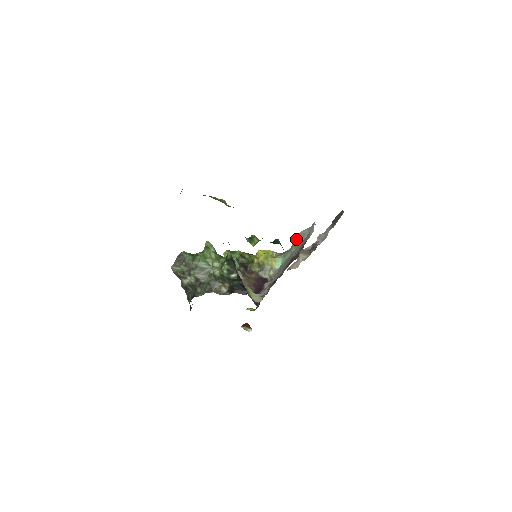
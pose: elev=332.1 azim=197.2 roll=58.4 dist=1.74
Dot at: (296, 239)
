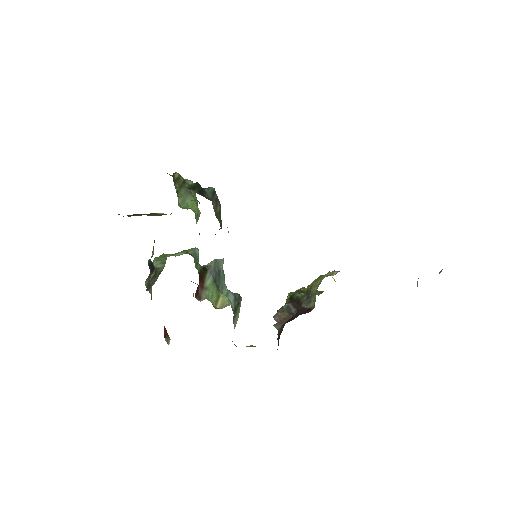
Dot at: occluded
